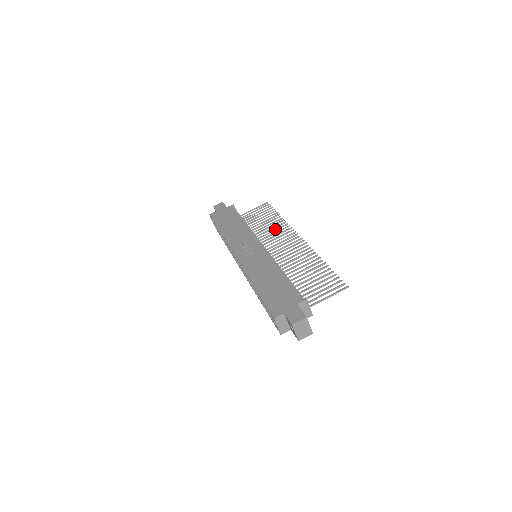
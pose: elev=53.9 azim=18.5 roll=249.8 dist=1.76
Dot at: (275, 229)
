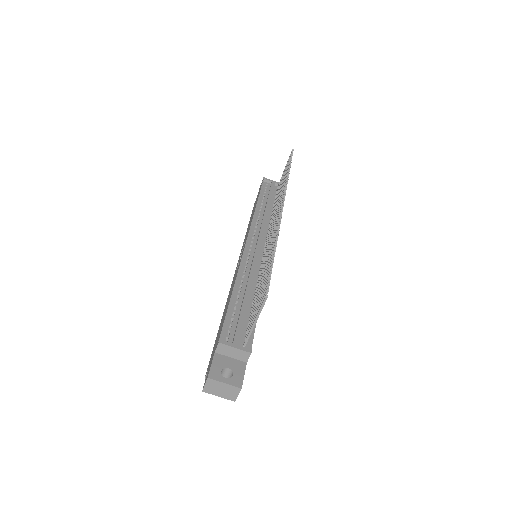
Dot at: (279, 198)
